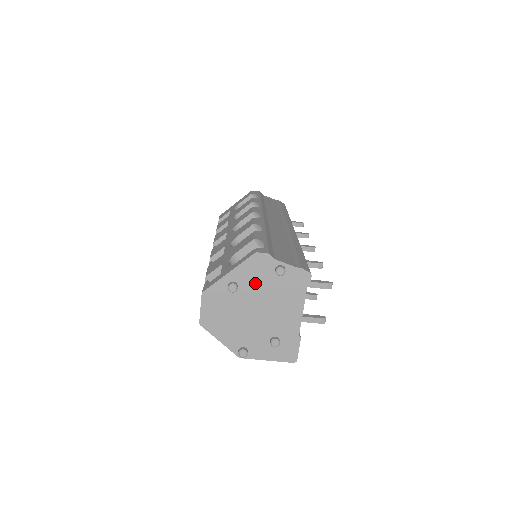
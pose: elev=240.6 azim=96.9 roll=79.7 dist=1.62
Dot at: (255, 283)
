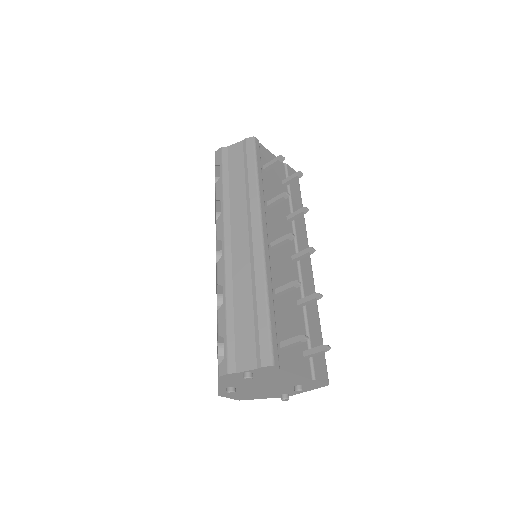
Dot at: (242, 382)
